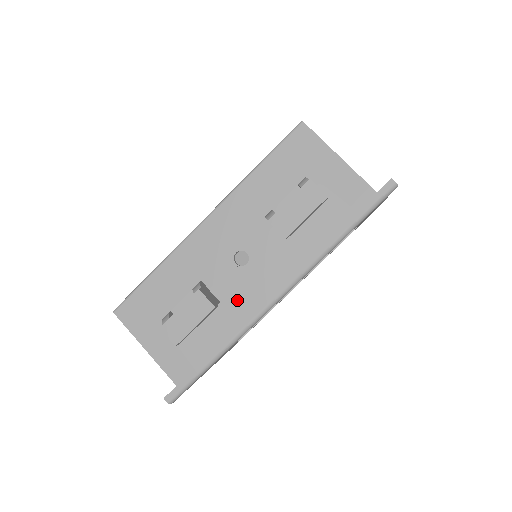
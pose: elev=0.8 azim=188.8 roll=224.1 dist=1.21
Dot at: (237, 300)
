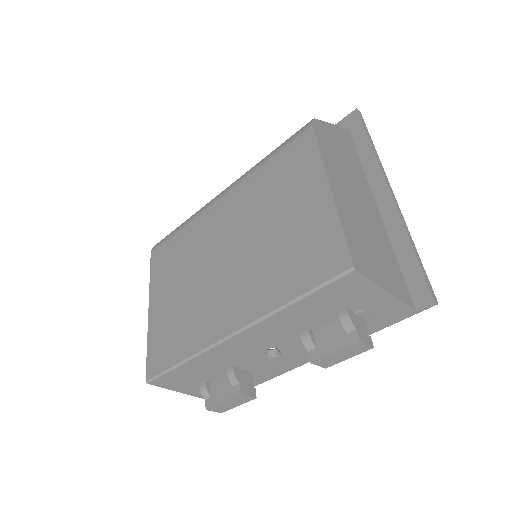
Dot at: (267, 370)
